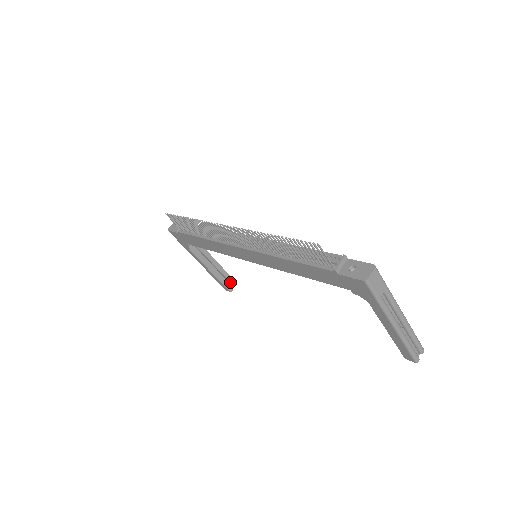
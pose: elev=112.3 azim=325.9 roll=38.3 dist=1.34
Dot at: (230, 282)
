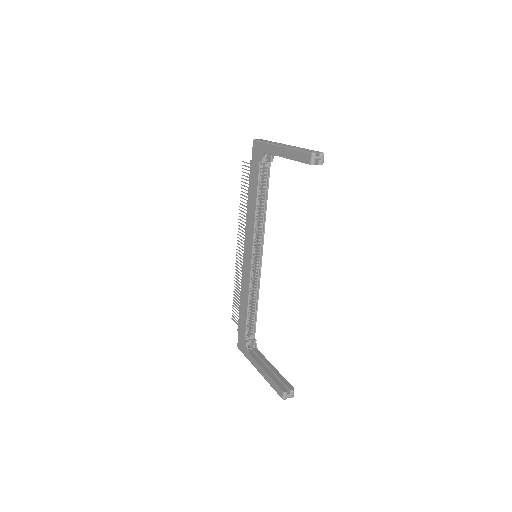
Dot at: (286, 385)
